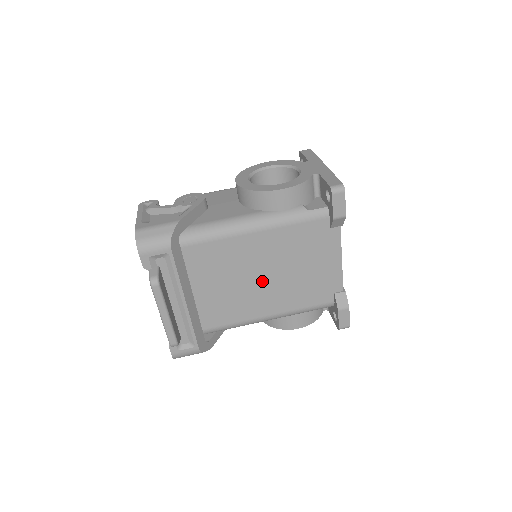
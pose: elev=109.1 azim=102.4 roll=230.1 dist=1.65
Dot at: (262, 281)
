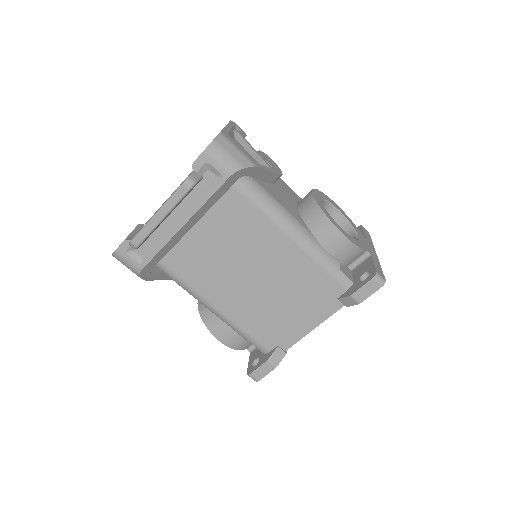
Dot at: (247, 278)
